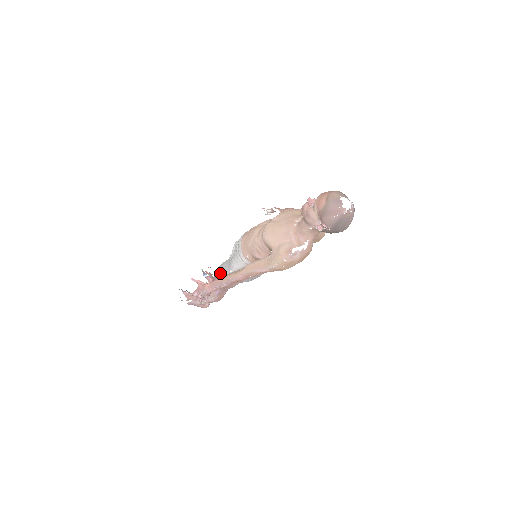
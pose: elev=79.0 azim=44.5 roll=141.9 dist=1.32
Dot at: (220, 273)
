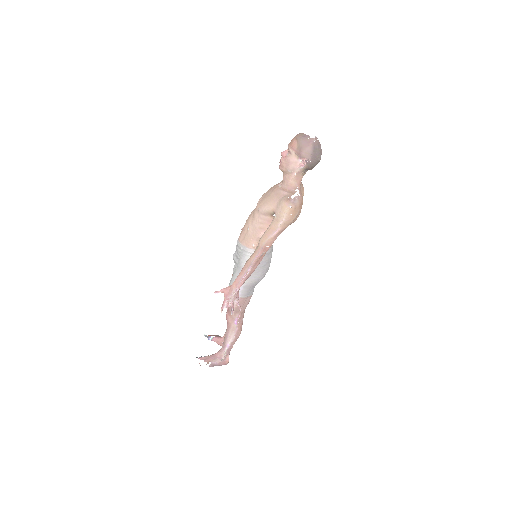
Dot at: occluded
